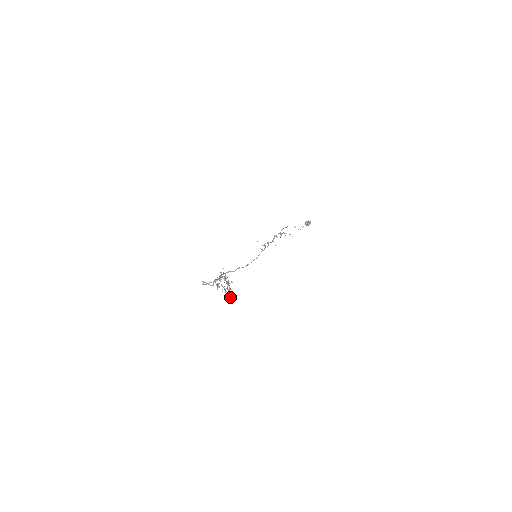
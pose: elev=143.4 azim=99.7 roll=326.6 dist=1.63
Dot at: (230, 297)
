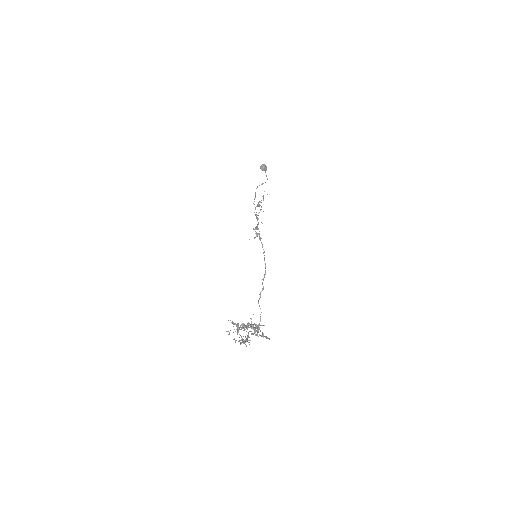
Dot at: occluded
